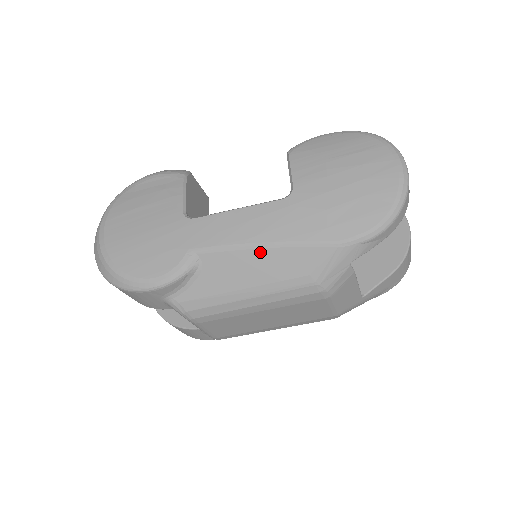
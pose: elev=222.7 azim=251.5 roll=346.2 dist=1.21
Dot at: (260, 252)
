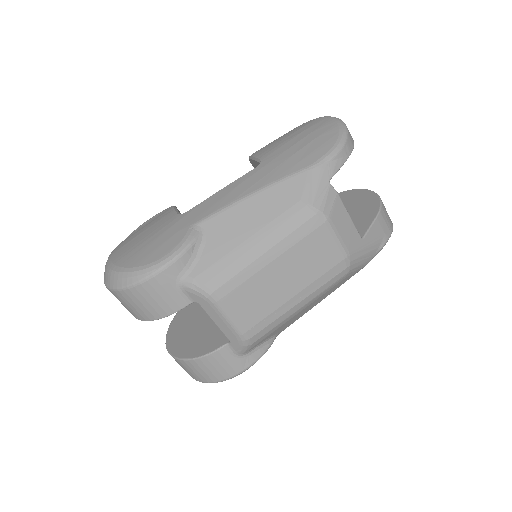
Dot at: (251, 200)
